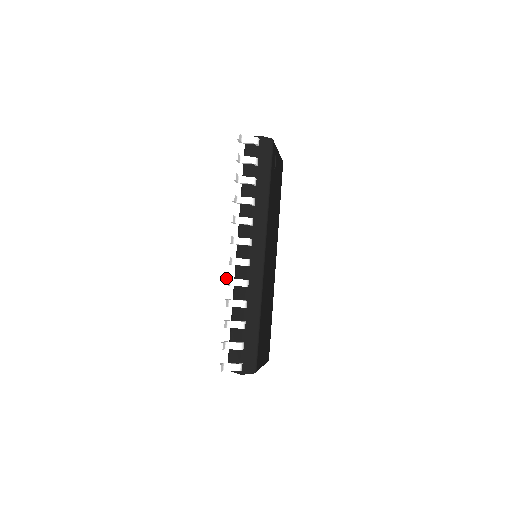
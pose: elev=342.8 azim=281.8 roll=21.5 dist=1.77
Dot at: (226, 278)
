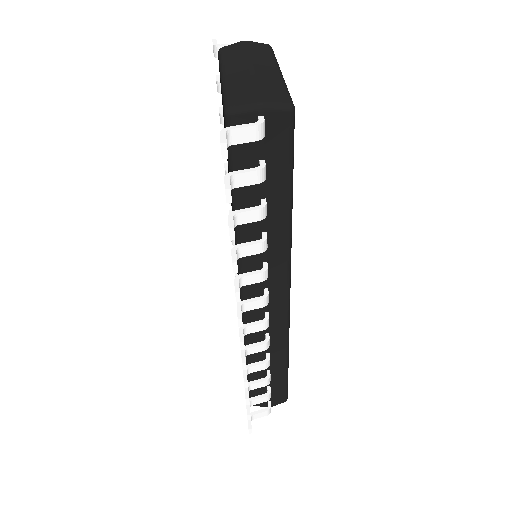
Dot at: (243, 364)
